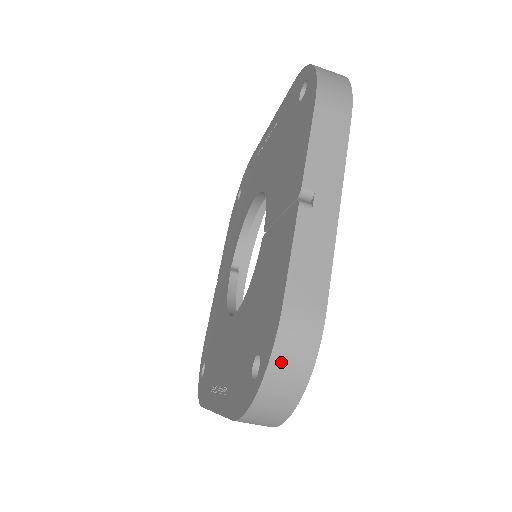
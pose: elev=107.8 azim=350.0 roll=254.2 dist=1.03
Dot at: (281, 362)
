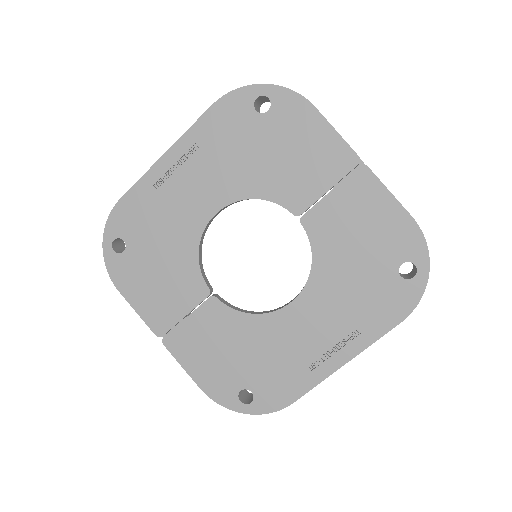
Dot at: (427, 248)
